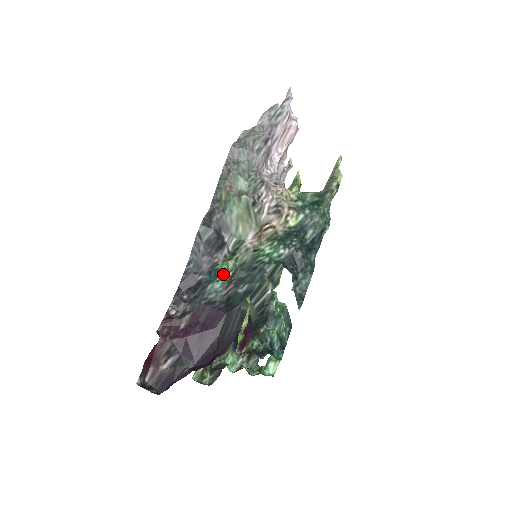
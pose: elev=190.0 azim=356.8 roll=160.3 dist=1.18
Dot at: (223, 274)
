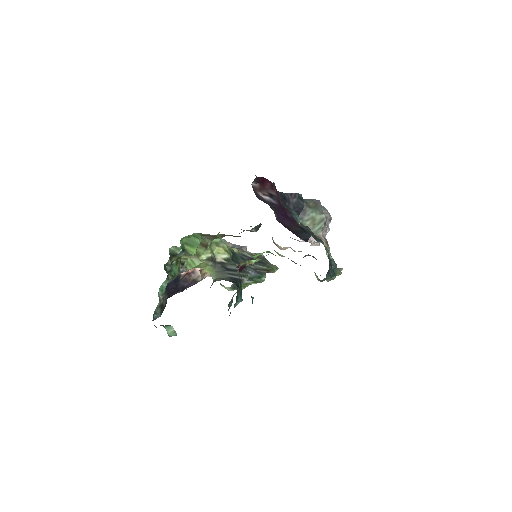
Dot at: occluded
